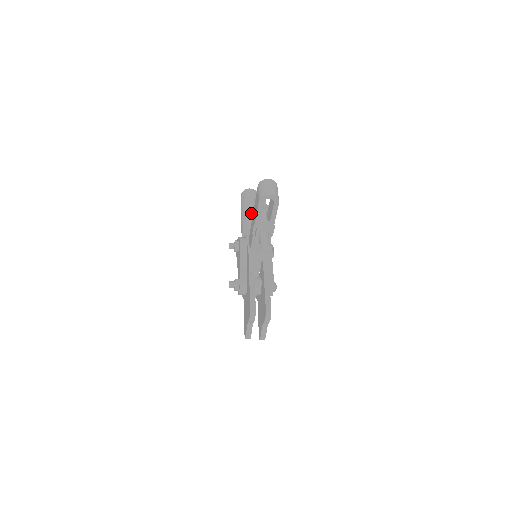
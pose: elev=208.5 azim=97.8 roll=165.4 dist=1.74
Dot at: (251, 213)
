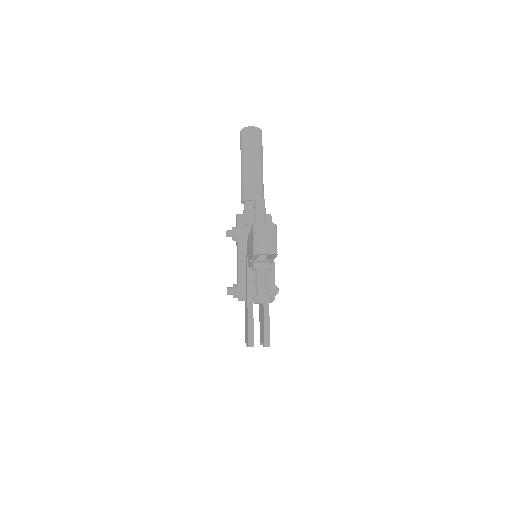
Dot at: (252, 172)
